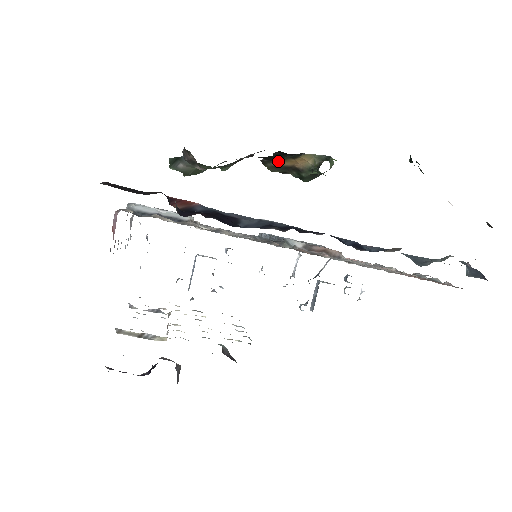
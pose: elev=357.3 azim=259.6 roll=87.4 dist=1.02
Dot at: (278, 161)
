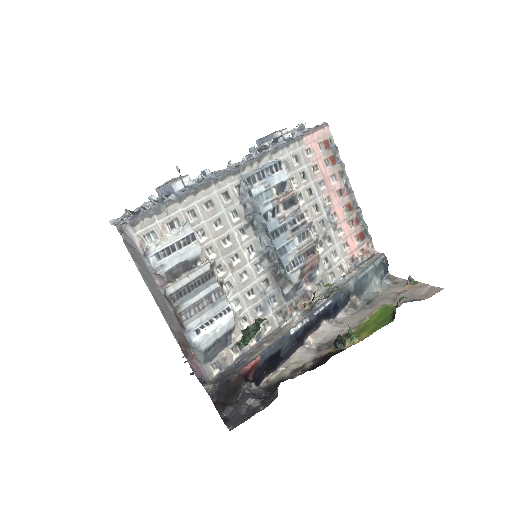
Dot at: occluded
